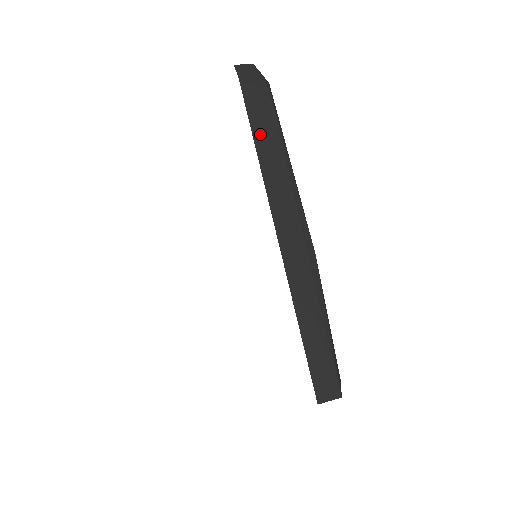
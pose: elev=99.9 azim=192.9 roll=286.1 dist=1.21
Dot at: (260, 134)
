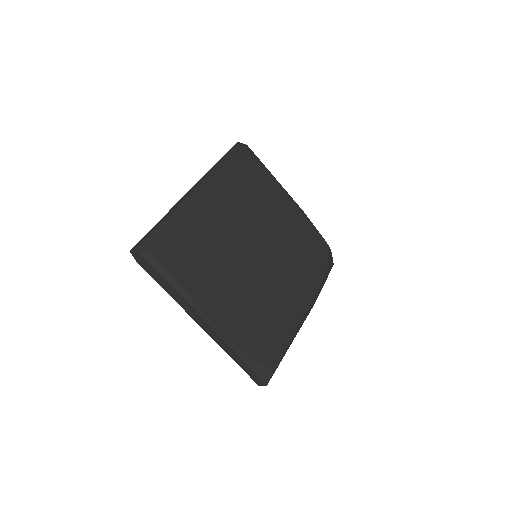
Dot at: (164, 287)
